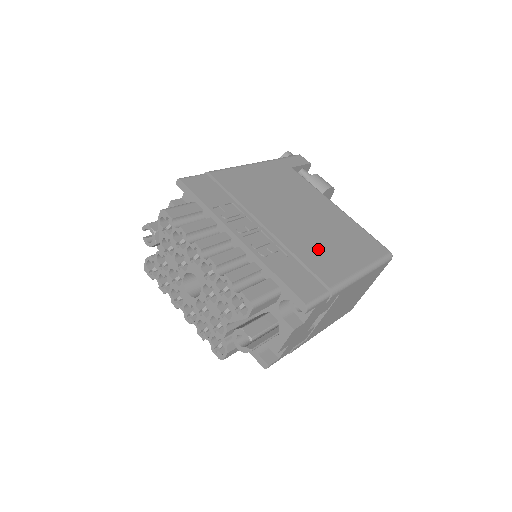
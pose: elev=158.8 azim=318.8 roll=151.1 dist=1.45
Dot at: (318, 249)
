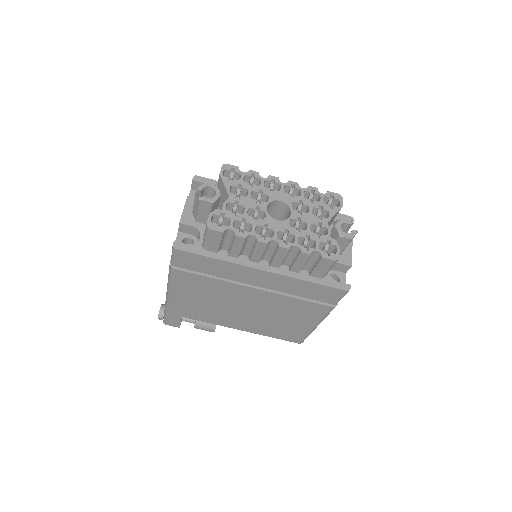
Dot at: occluded
